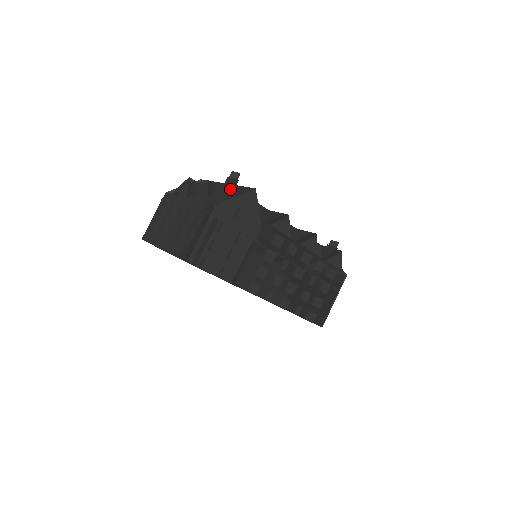
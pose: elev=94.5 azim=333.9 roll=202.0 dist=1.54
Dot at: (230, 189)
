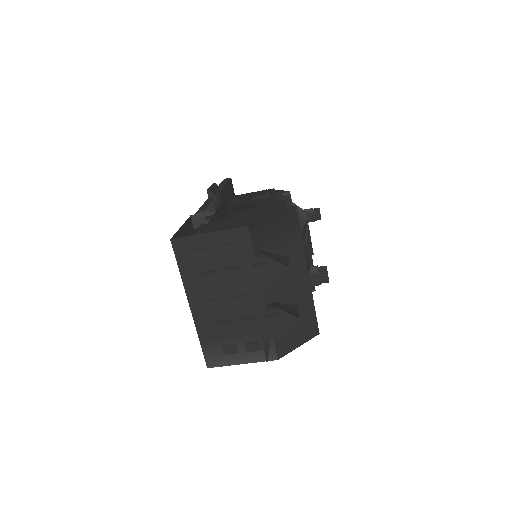
Dot at: (304, 310)
